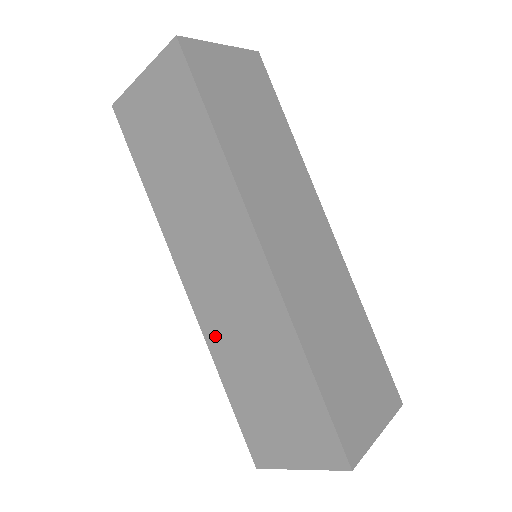
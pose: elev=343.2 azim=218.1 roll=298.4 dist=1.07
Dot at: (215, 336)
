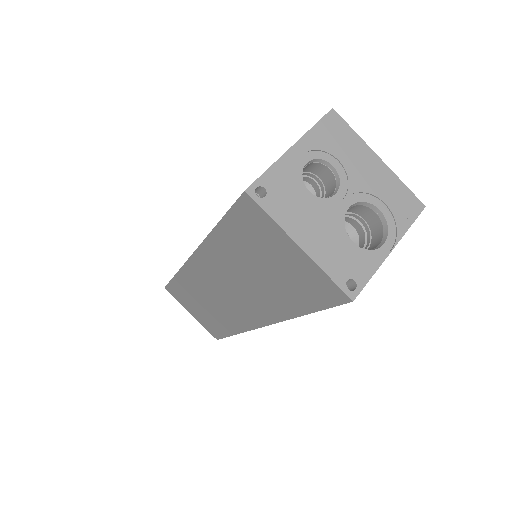
Dot at: (190, 278)
